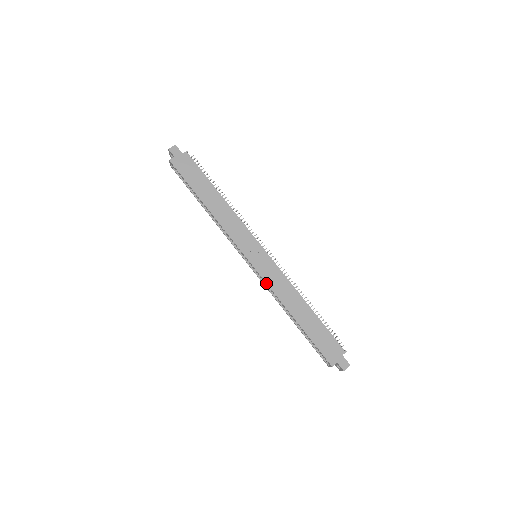
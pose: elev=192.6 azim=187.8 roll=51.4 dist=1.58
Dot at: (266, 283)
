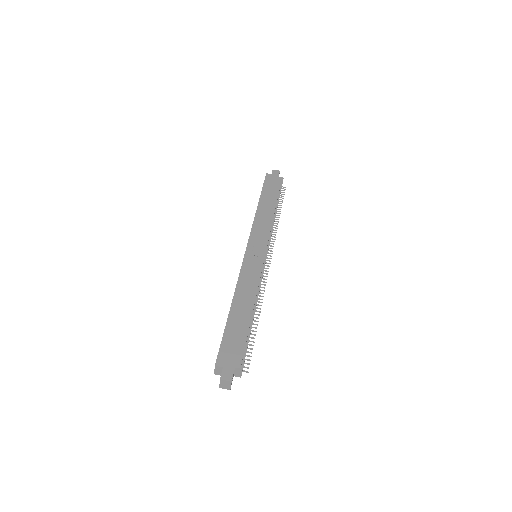
Dot at: (240, 269)
